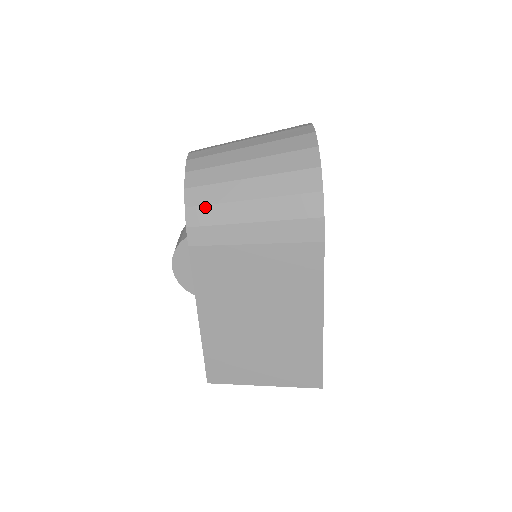
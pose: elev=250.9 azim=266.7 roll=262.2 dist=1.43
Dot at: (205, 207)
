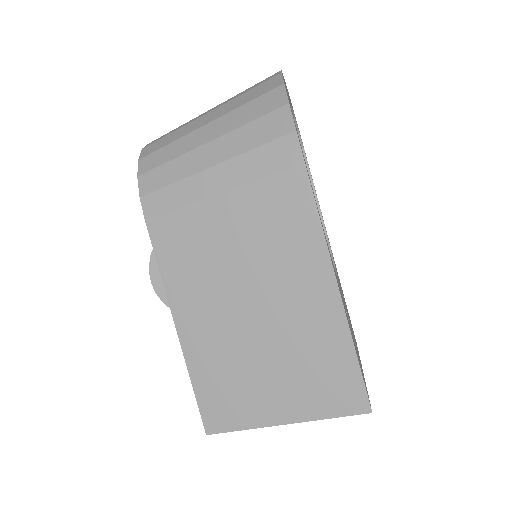
Dot at: (159, 168)
